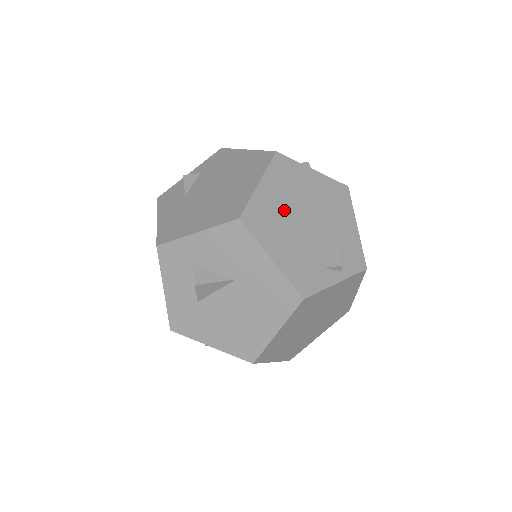
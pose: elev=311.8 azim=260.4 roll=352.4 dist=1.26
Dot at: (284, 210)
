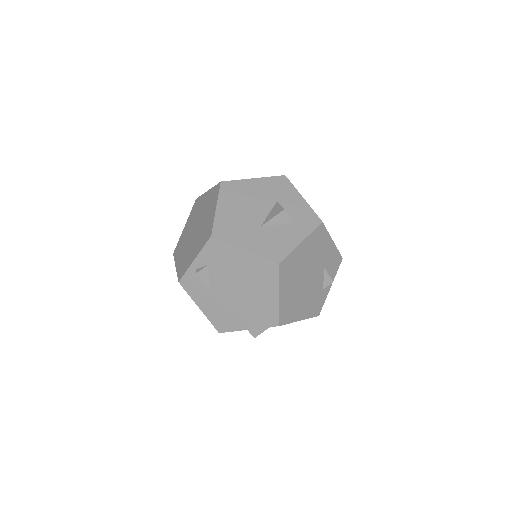
Dot at: (296, 291)
